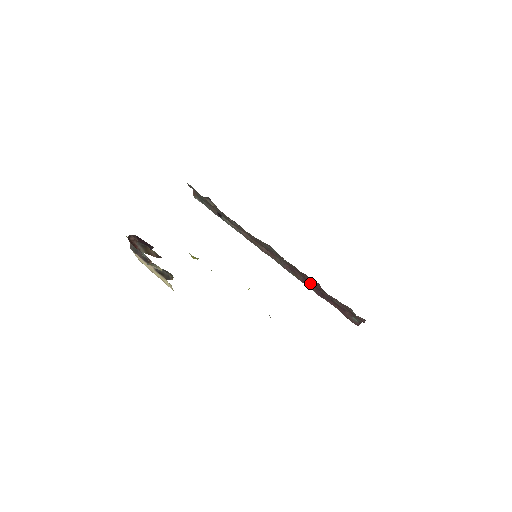
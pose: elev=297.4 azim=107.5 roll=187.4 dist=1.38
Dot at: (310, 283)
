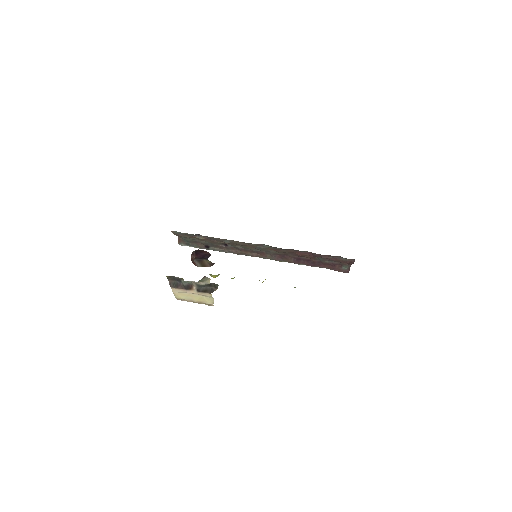
Dot at: (301, 260)
